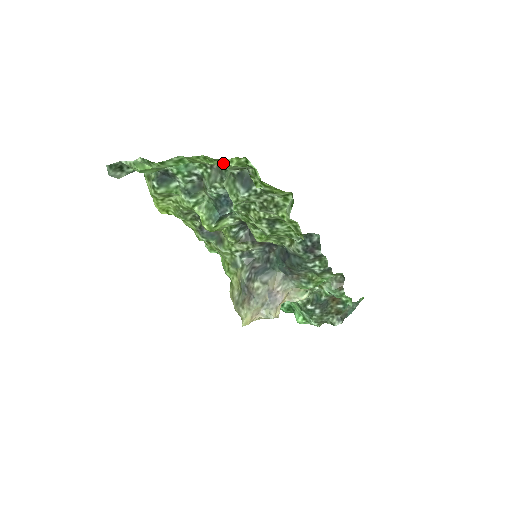
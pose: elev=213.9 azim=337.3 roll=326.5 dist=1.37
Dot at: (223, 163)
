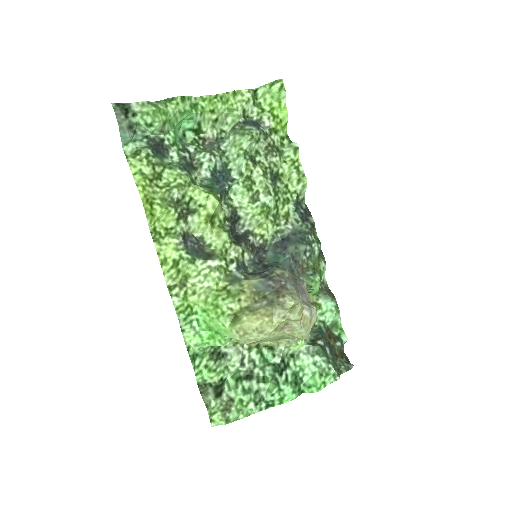
Dot at: (237, 102)
